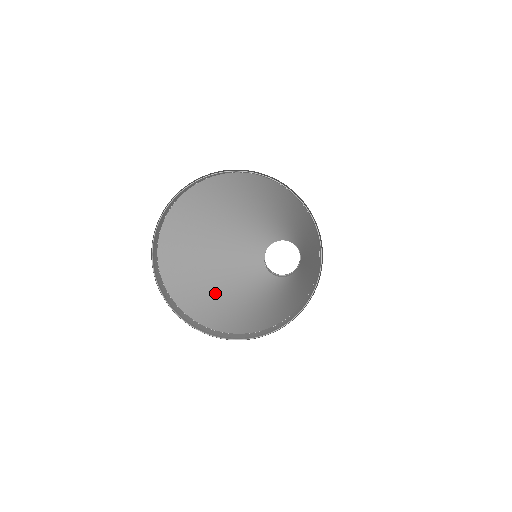
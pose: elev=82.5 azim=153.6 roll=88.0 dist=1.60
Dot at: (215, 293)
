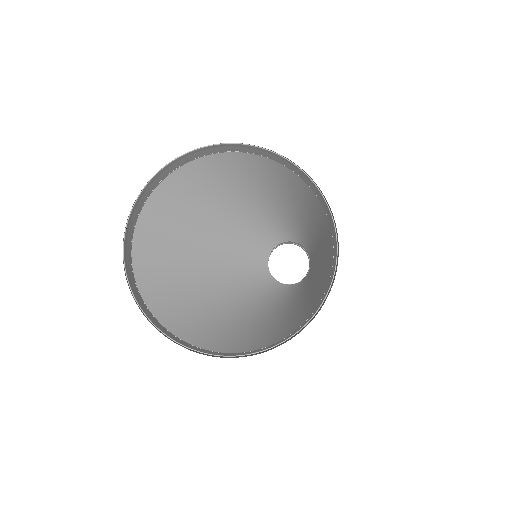
Dot at: (235, 321)
